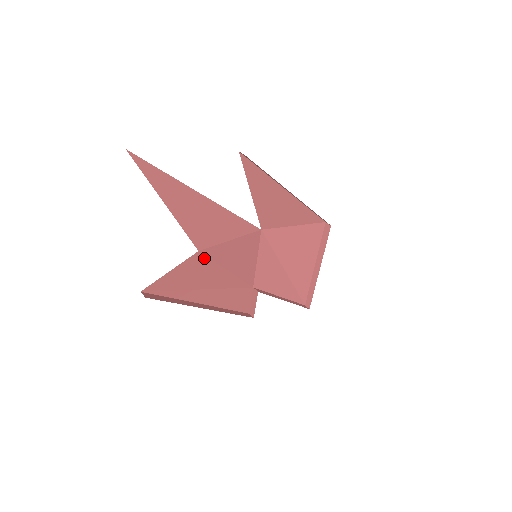
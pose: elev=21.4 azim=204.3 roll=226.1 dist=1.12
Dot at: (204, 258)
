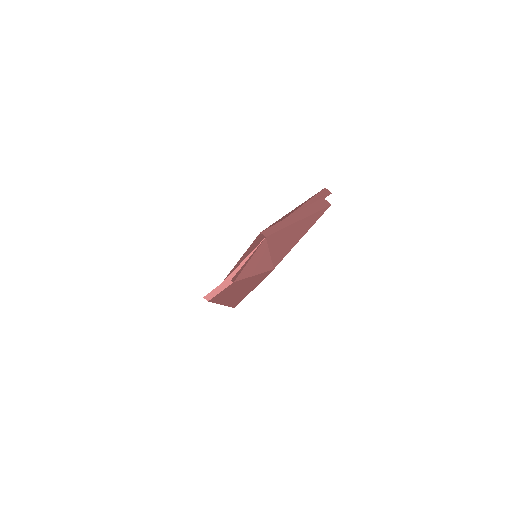
Dot at: occluded
